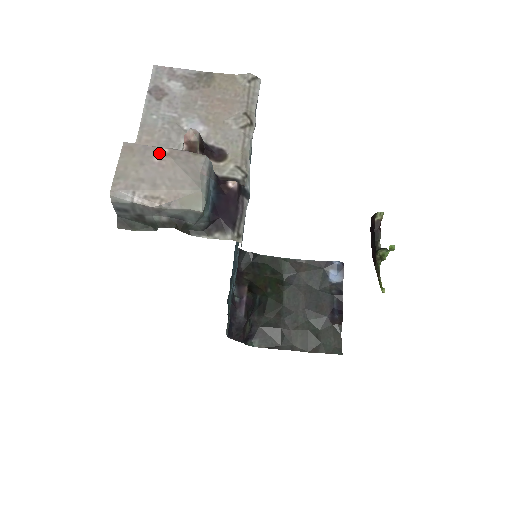
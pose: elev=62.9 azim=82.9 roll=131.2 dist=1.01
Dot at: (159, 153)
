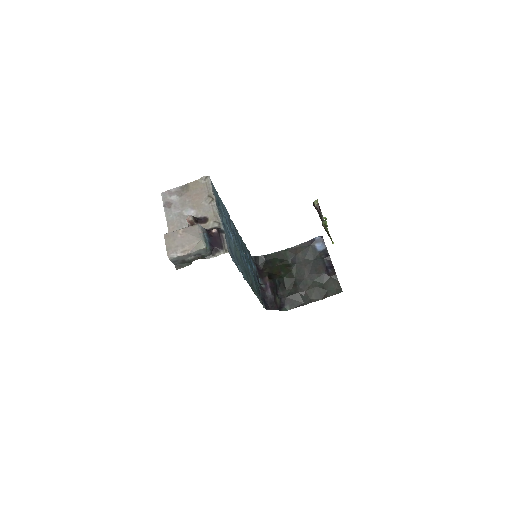
Dot at: (179, 232)
